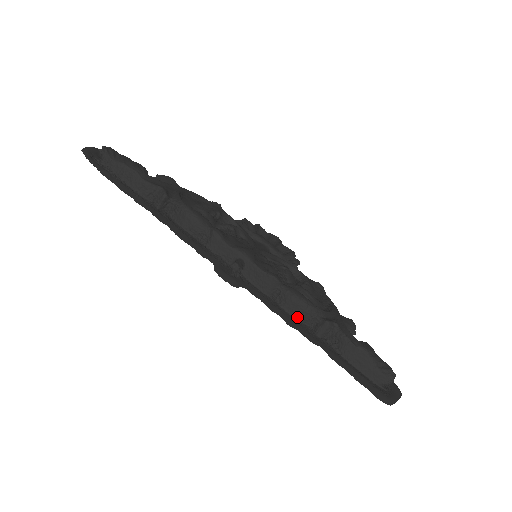
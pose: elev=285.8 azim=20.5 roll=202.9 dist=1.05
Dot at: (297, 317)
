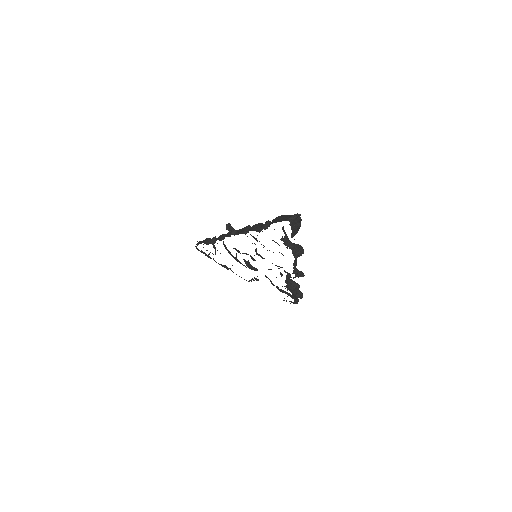
Dot at: (253, 230)
